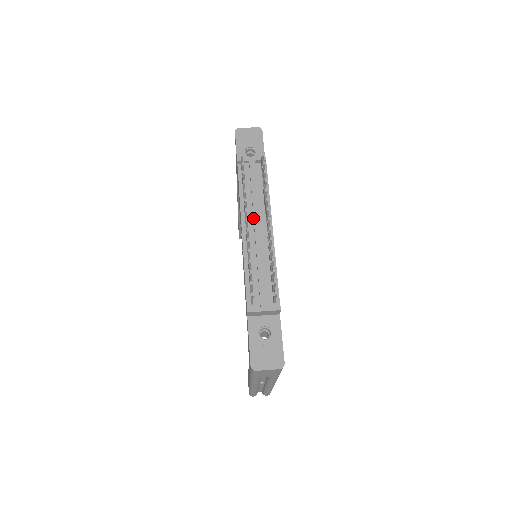
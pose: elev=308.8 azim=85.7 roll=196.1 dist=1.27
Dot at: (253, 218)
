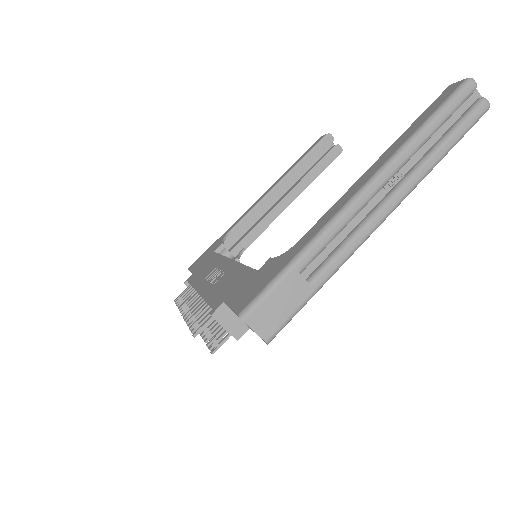
Dot at: occluded
